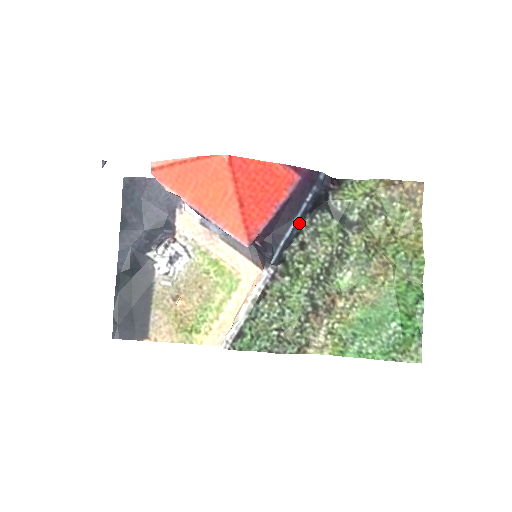
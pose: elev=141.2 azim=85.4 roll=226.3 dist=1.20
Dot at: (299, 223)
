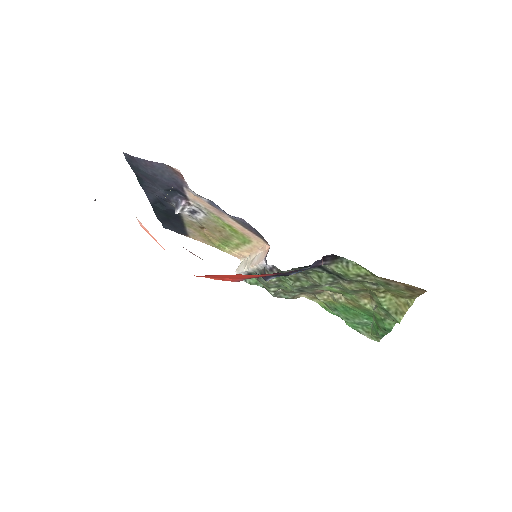
Dot at: occluded
